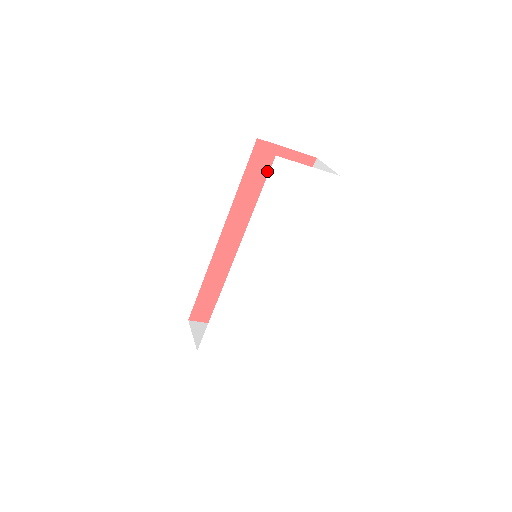
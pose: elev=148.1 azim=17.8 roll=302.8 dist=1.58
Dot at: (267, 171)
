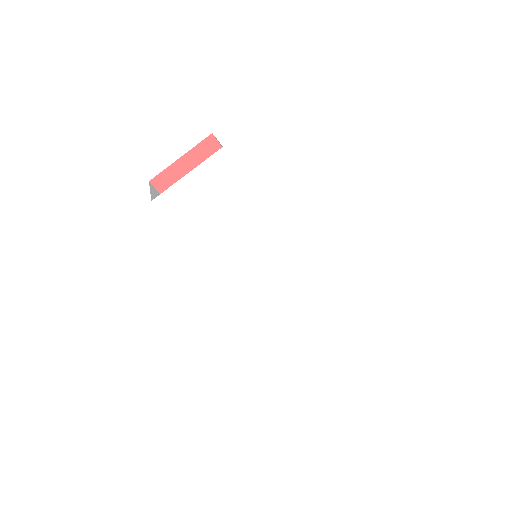
Dot at: occluded
